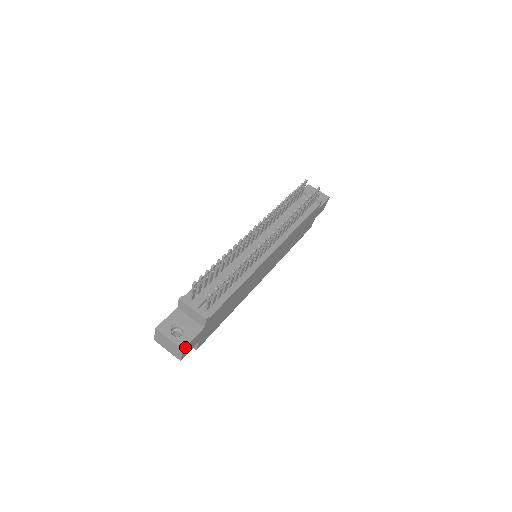
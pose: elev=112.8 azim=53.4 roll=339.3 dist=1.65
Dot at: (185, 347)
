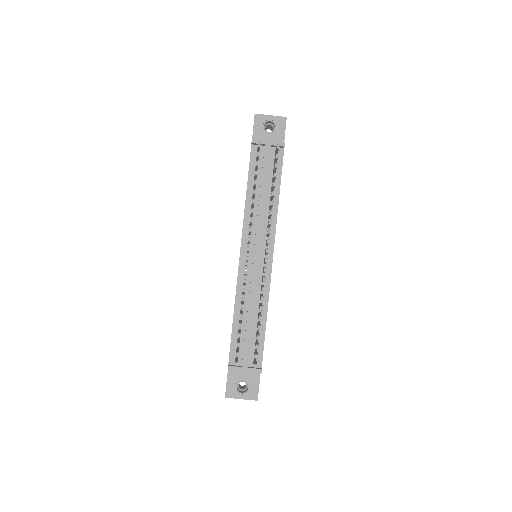
Dot at: occluded
